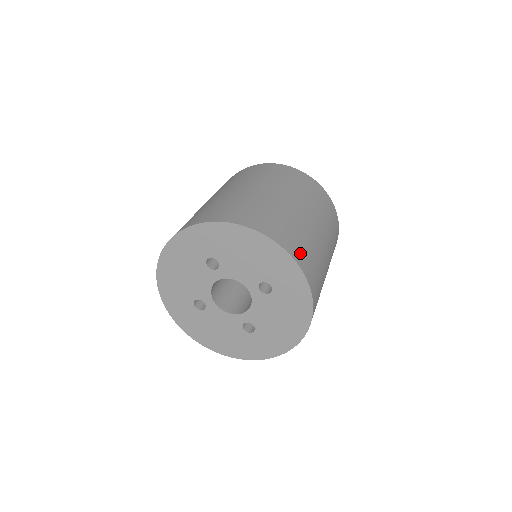
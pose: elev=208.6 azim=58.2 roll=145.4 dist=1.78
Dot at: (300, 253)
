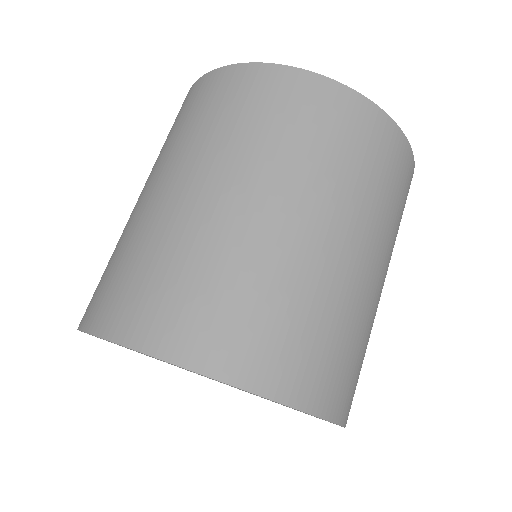
Dot at: (324, 381)
